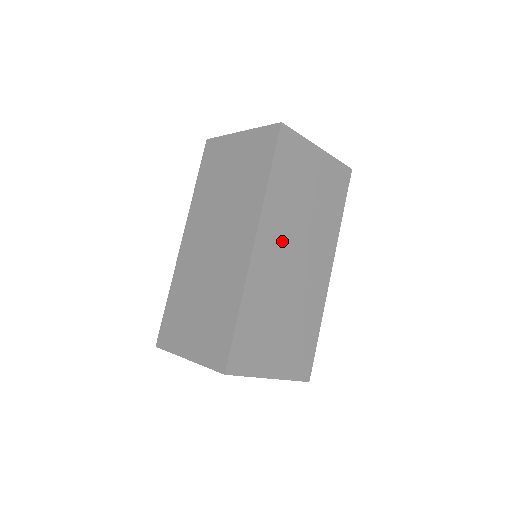
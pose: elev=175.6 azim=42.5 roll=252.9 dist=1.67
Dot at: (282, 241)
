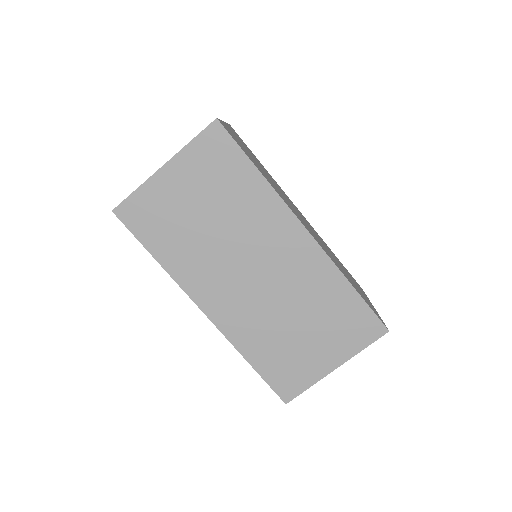
Dot at: (224, 279)
